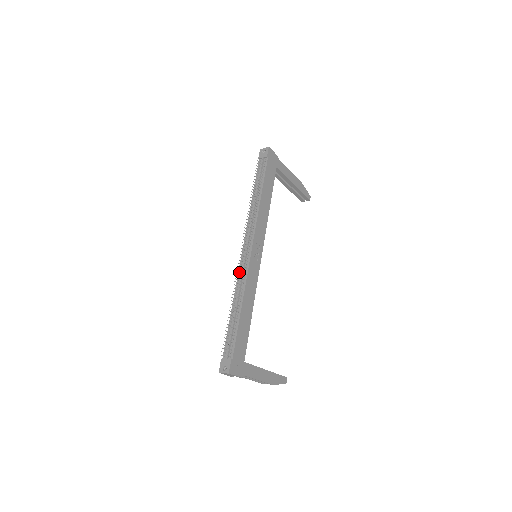
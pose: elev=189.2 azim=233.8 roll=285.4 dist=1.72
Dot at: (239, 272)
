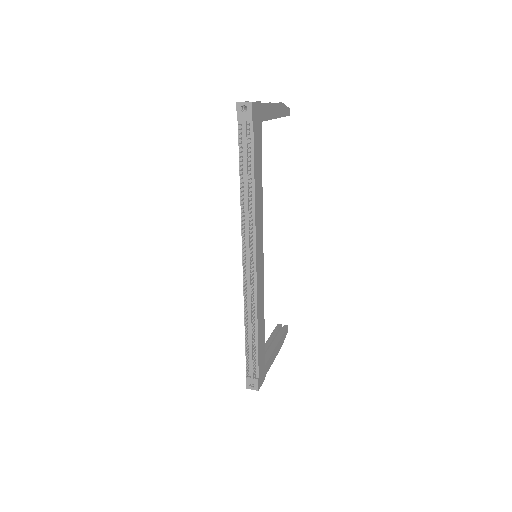
Dot at: (245, 289)
